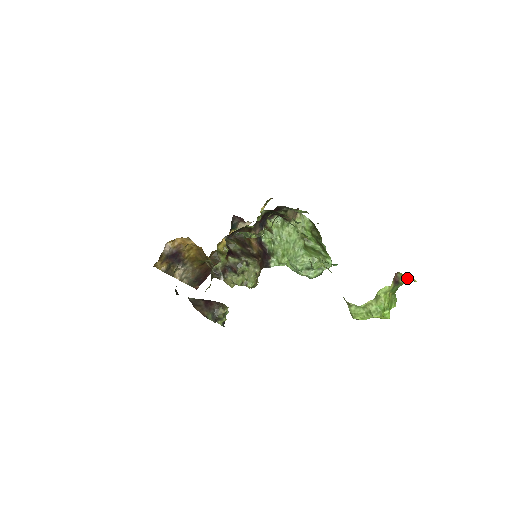
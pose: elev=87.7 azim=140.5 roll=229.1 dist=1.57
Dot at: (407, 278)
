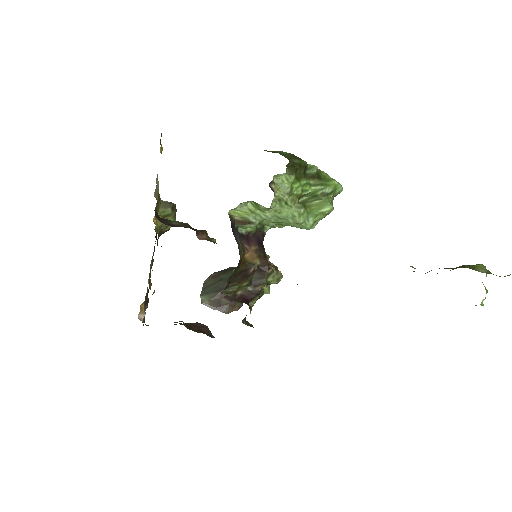
Dot at: out of frame
